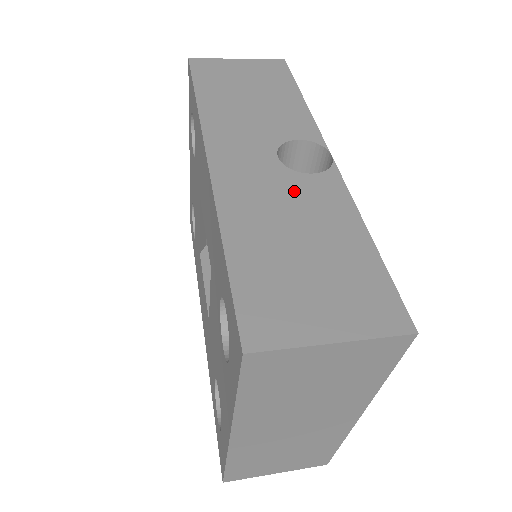
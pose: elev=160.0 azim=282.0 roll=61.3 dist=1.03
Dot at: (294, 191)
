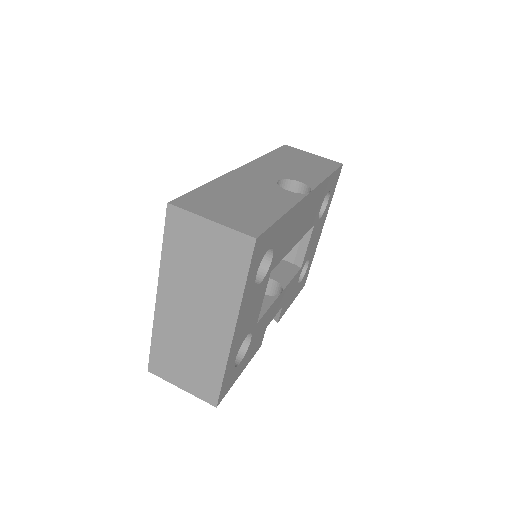
Dot at: (268, 189)
